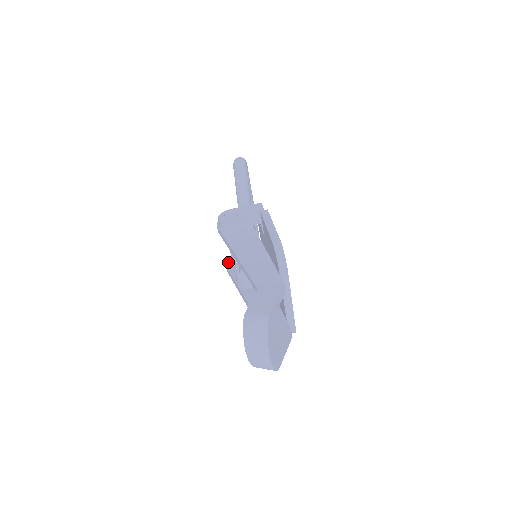
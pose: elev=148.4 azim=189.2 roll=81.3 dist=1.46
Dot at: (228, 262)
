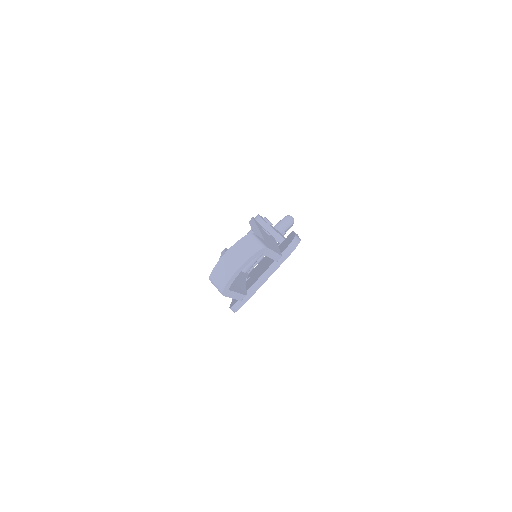
Dot at: occluded
